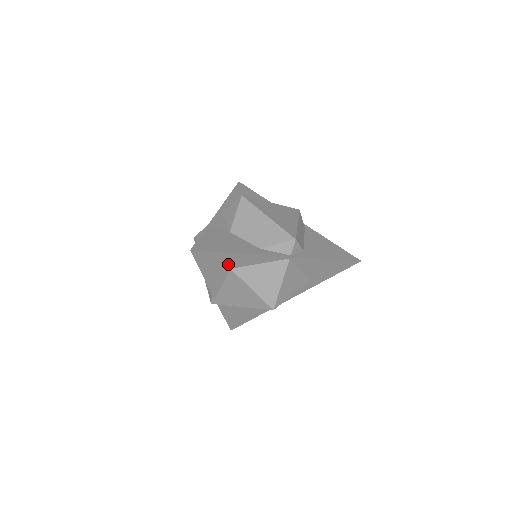
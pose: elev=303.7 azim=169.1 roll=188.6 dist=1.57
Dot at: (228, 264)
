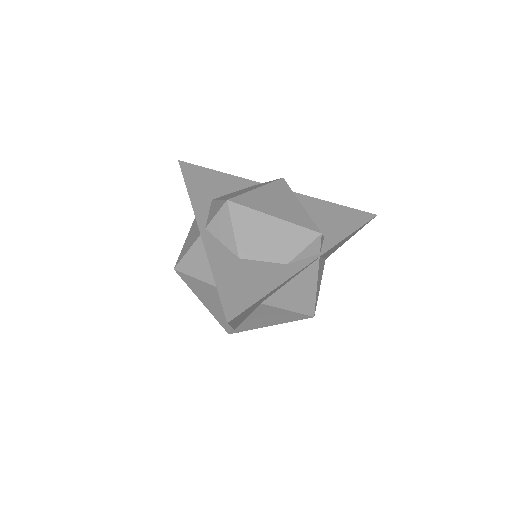
Dot at: (260, 302)
